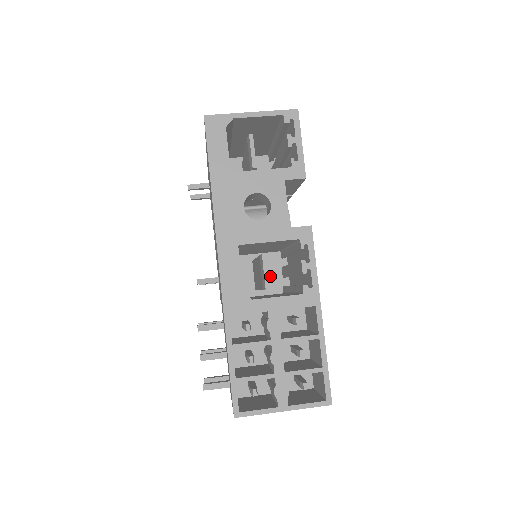
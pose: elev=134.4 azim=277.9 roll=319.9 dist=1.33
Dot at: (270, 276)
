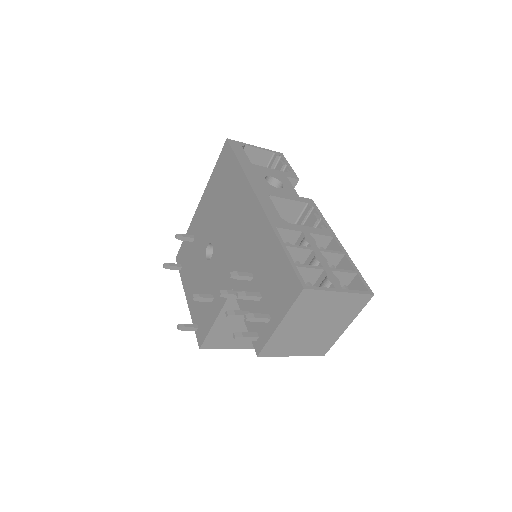
Dot at: occluded
